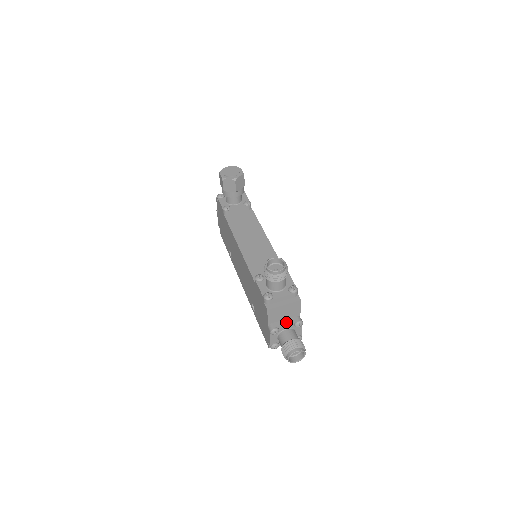
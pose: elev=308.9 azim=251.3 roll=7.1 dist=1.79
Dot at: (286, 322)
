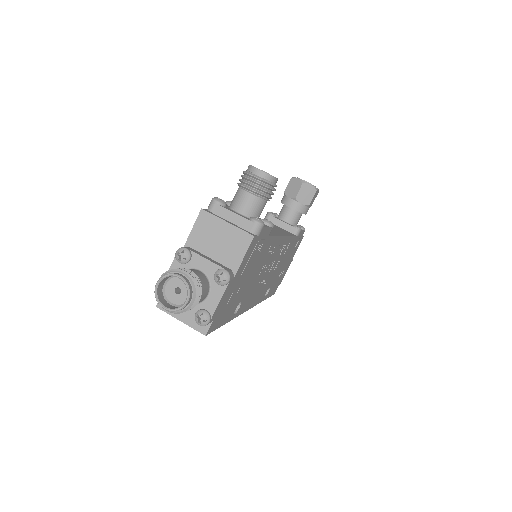
Dot at: (209, 258)
